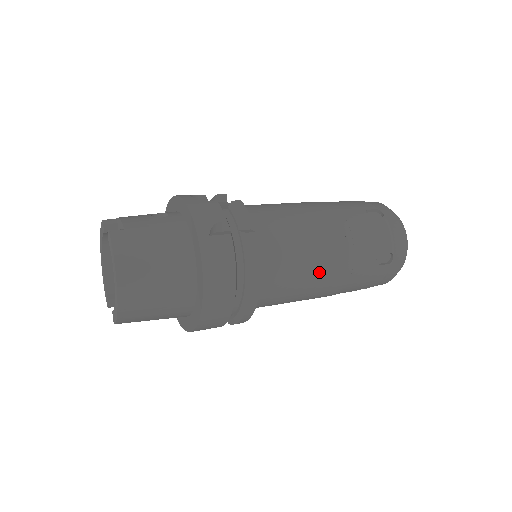
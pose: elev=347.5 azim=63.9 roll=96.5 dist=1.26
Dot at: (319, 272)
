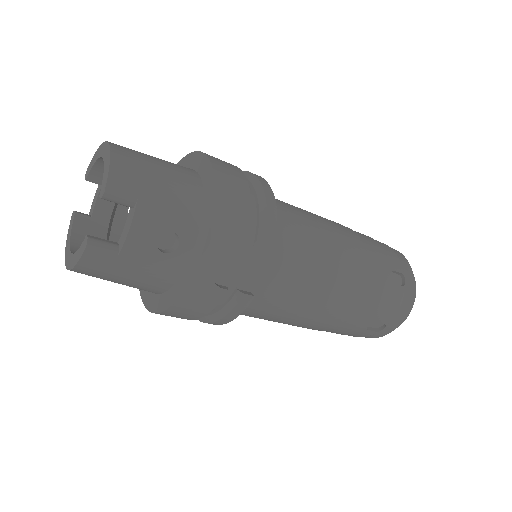
Dot at: (318, 216)
